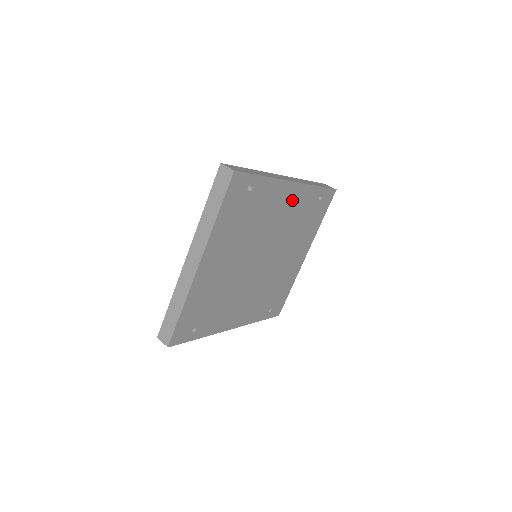
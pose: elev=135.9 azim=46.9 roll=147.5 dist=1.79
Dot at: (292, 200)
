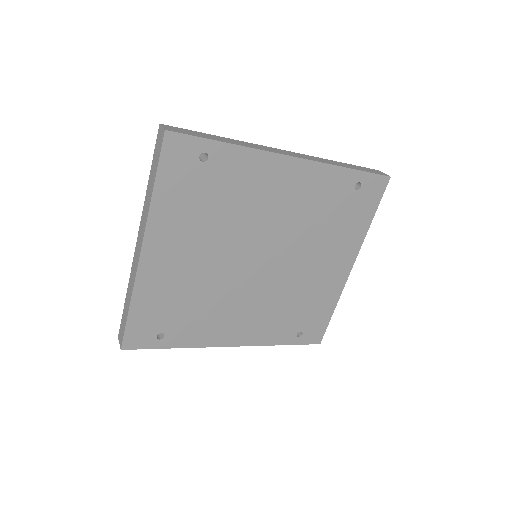
Dot at: (297, 183)
